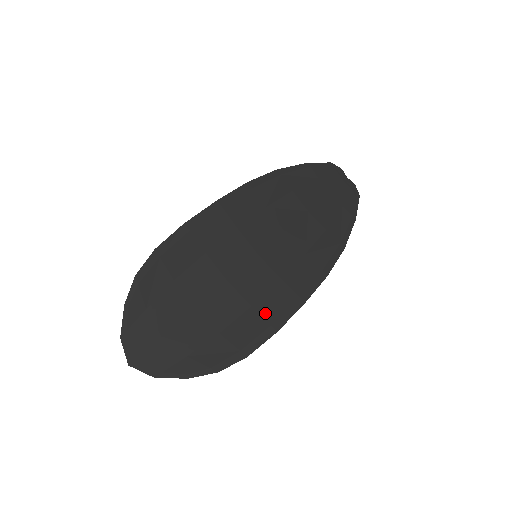
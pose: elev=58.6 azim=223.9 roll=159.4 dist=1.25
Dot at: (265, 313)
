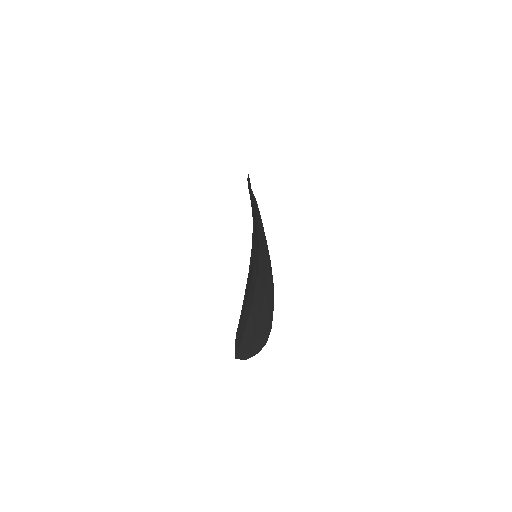
Dot at: (269, 296)
